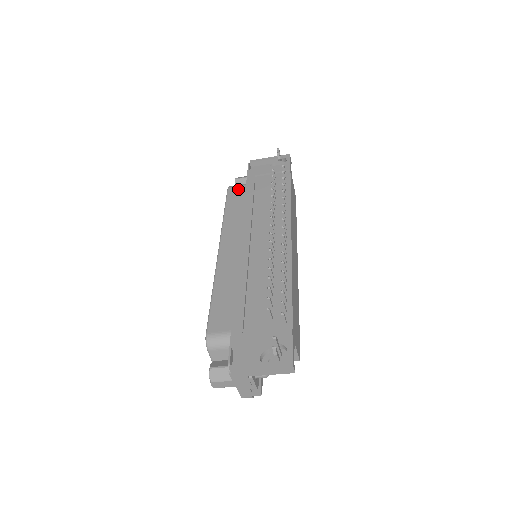
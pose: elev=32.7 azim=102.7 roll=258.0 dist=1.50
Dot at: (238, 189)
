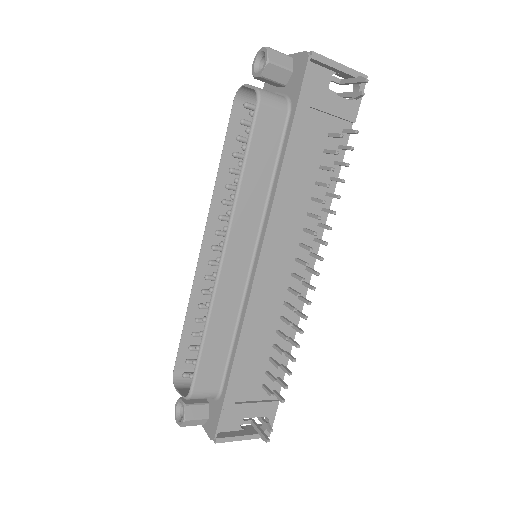
Dot at: (274, 118)
